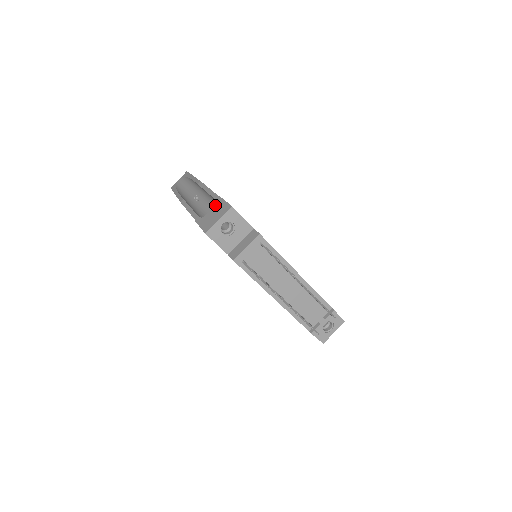
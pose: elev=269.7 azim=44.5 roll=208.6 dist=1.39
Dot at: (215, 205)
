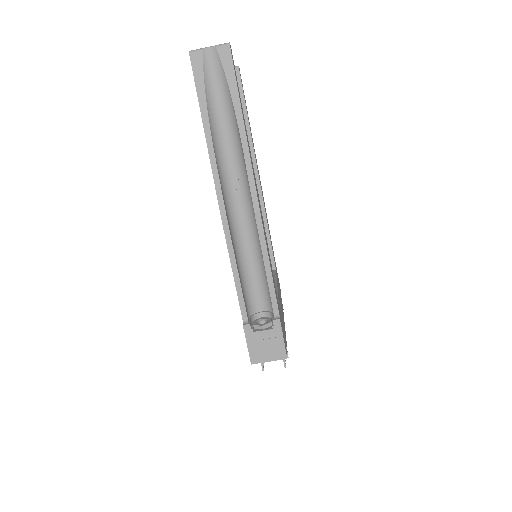
Dot at: (271, 330)
